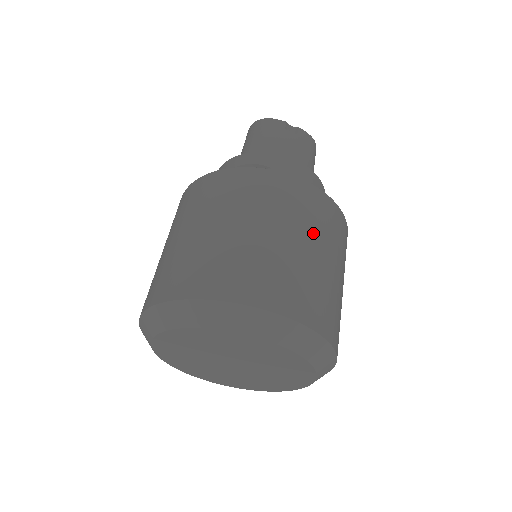
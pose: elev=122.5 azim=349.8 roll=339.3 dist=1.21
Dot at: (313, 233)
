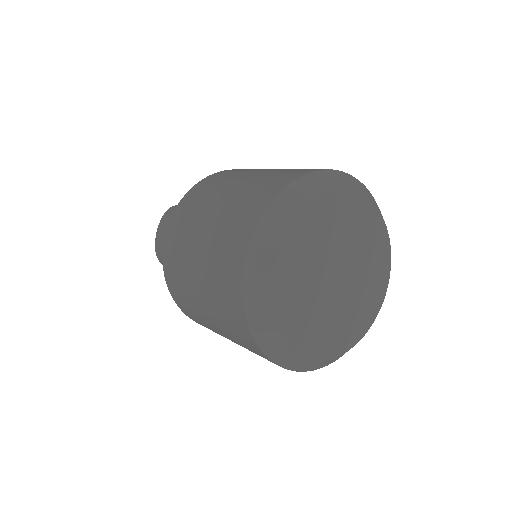
Dot at: occluded
